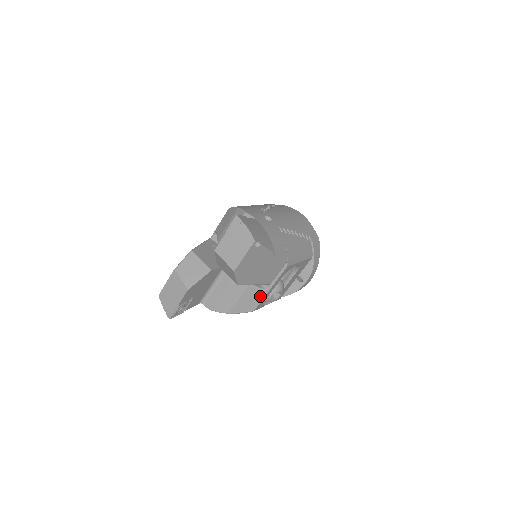
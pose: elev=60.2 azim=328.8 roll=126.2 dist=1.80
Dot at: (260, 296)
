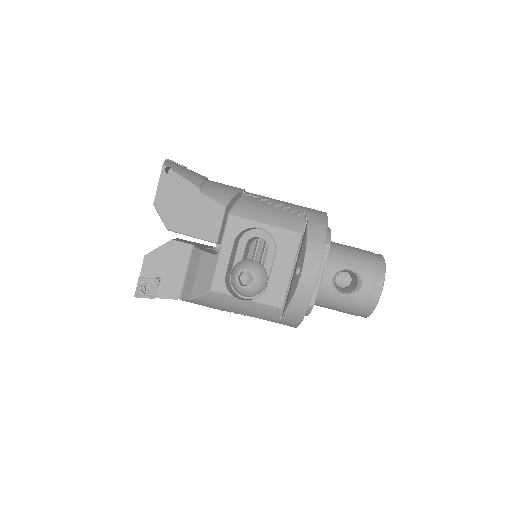
Dot at: (213, 265)
